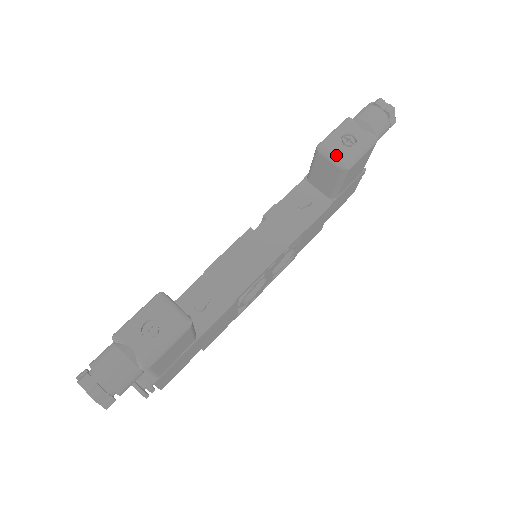
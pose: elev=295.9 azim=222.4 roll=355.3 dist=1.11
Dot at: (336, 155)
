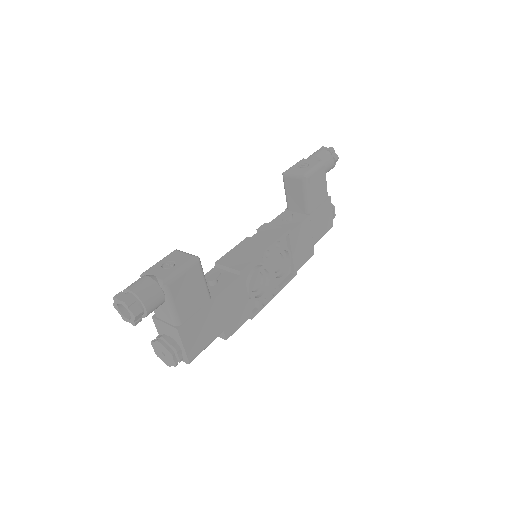
Dot at: (296, 172)
